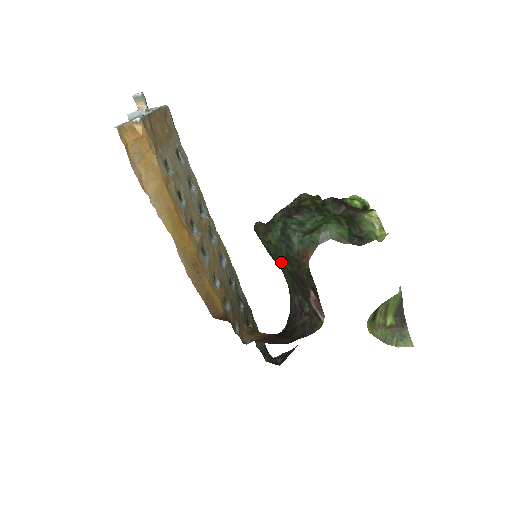
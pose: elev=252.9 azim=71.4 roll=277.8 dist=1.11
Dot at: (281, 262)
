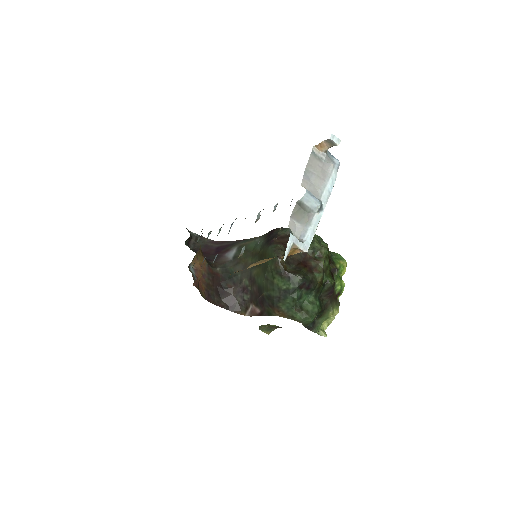
Dot at: (265, 283)
